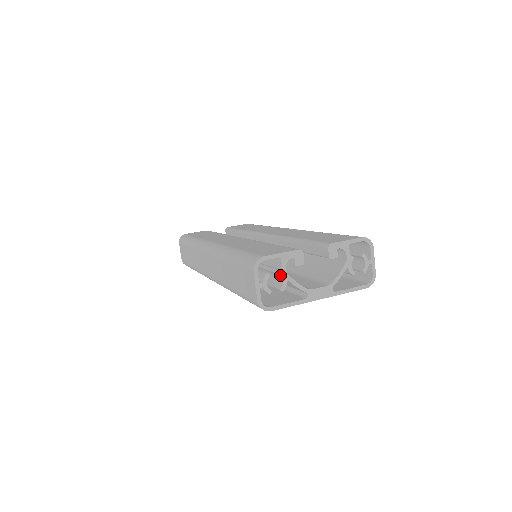
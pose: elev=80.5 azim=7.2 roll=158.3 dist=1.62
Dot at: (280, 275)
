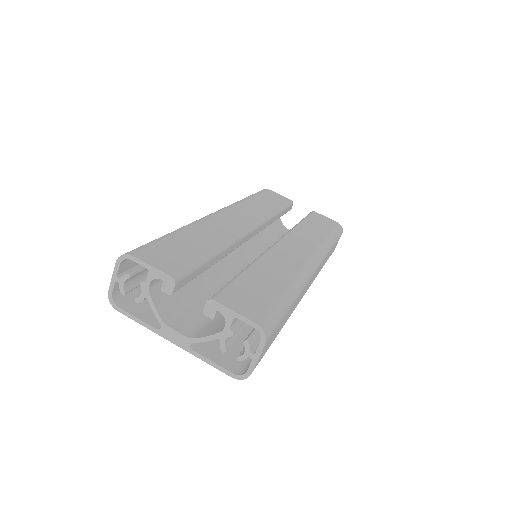
Dot at: (141, 286)
